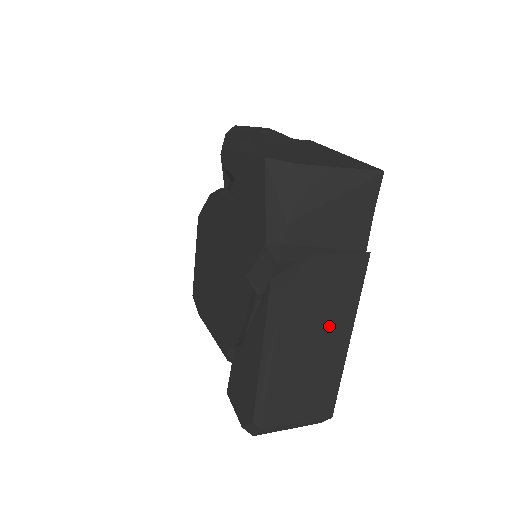
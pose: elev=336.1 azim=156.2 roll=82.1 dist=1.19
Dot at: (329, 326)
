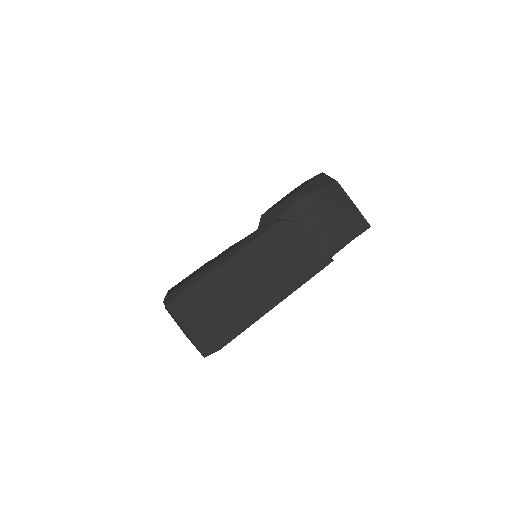
Dot at: (279, 276)
